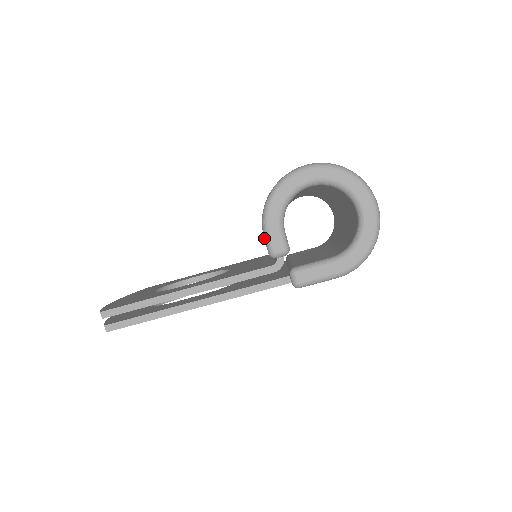
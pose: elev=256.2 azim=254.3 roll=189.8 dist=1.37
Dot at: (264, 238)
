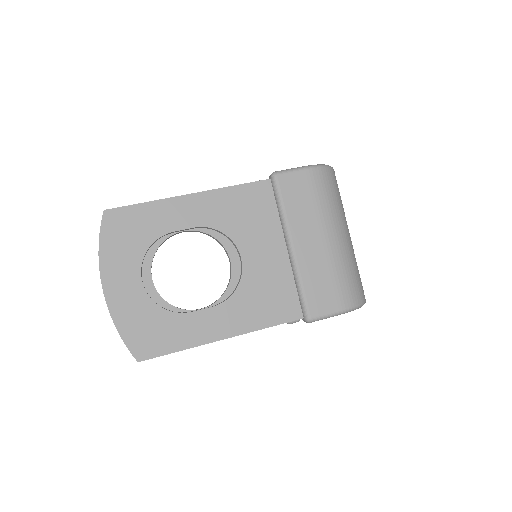
Dot at: occluded
